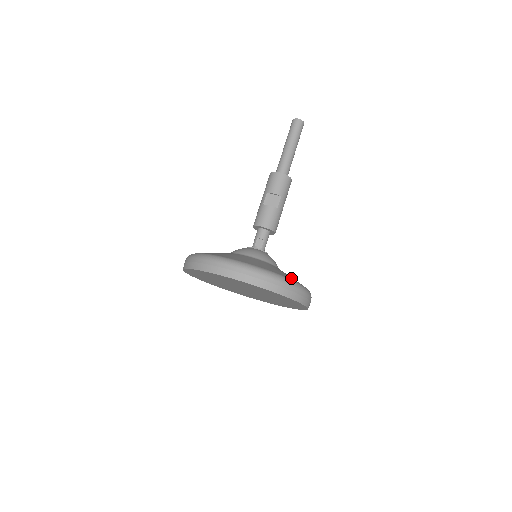
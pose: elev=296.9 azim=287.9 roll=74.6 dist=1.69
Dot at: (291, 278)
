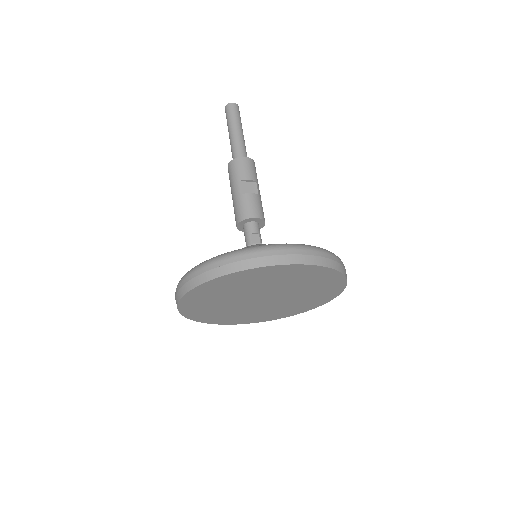
Dot at: occluded
